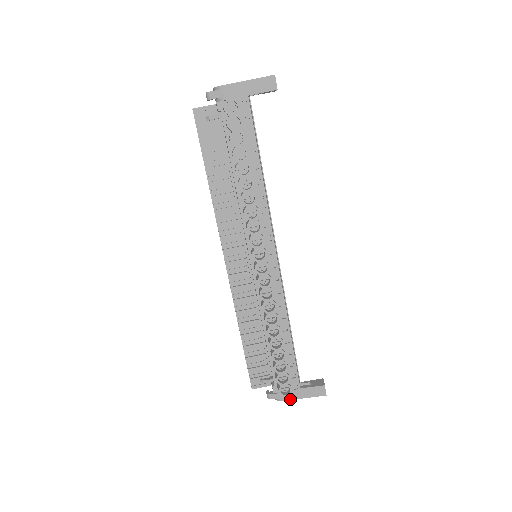
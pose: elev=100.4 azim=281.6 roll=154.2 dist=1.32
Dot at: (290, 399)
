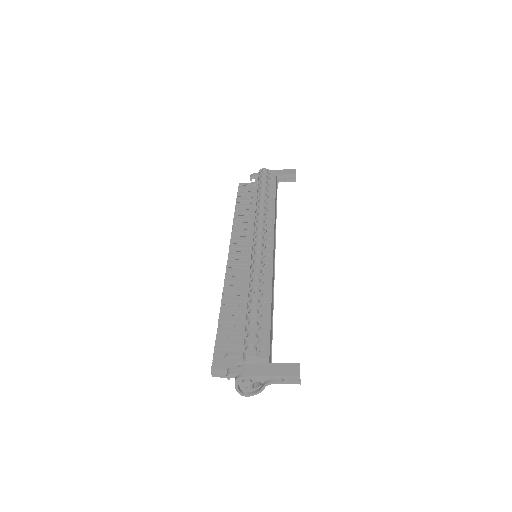
Dot at: (254, 375)
